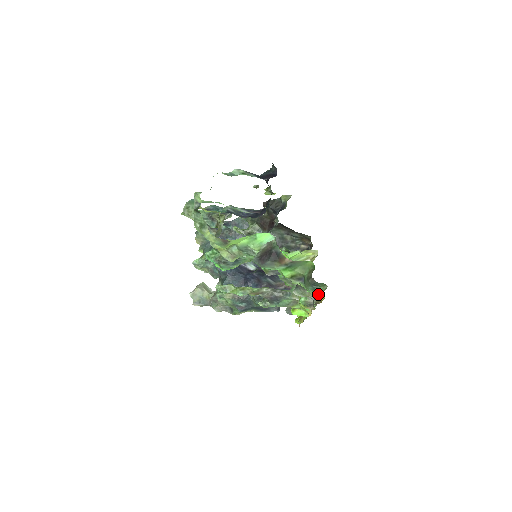
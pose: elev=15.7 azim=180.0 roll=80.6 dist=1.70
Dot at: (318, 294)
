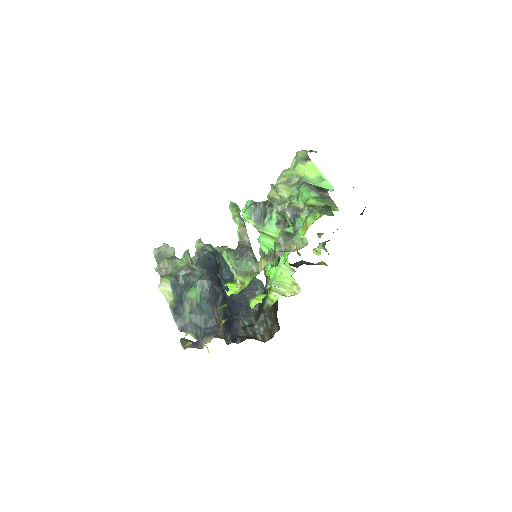
Dot at: (319, 214)
